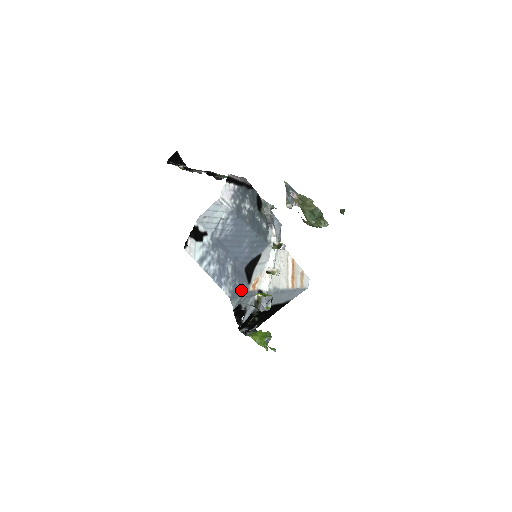
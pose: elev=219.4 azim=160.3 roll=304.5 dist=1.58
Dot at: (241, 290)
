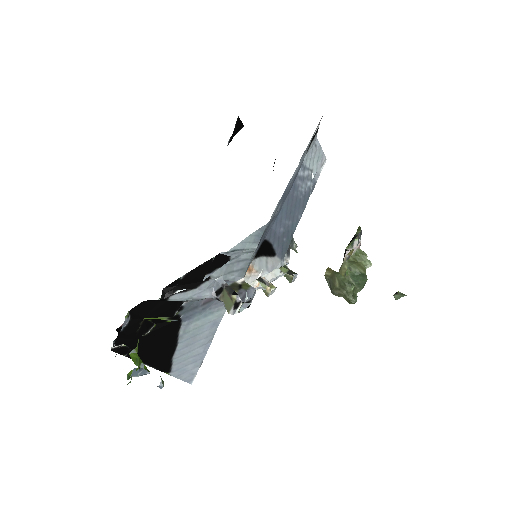
Dot at: occluded
